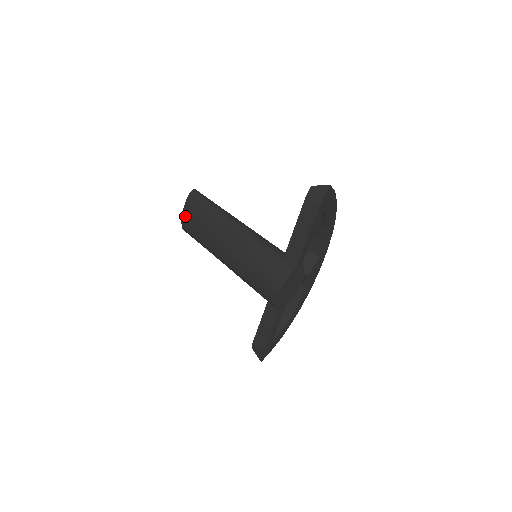
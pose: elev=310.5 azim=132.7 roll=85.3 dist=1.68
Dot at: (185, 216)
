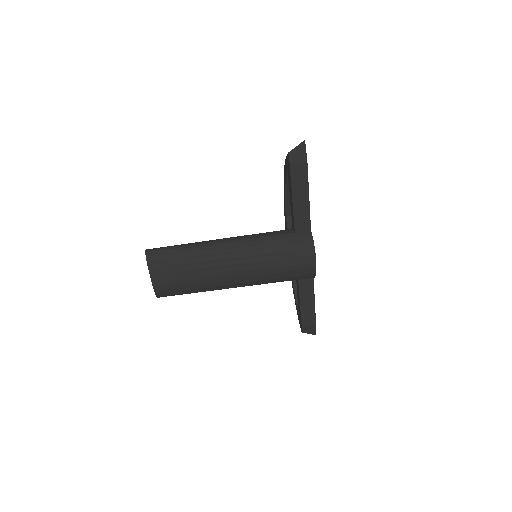
Dot at: (157, 281)
